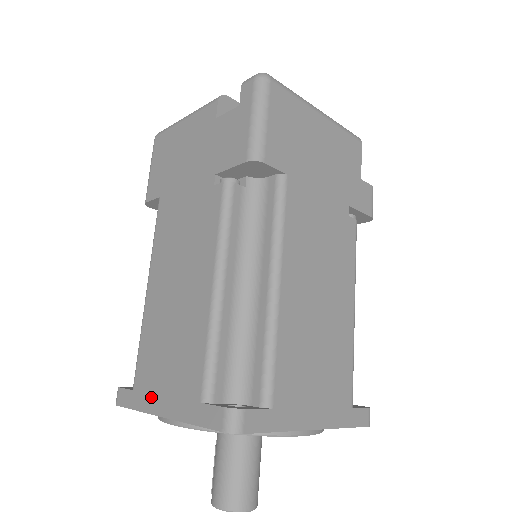
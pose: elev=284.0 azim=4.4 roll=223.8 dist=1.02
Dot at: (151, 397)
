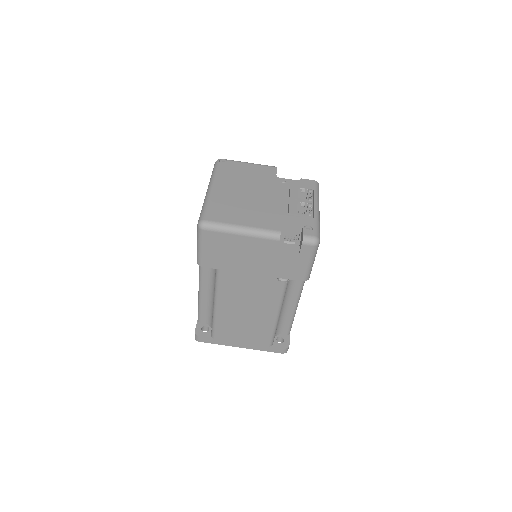
Dot at: (231, 342)
